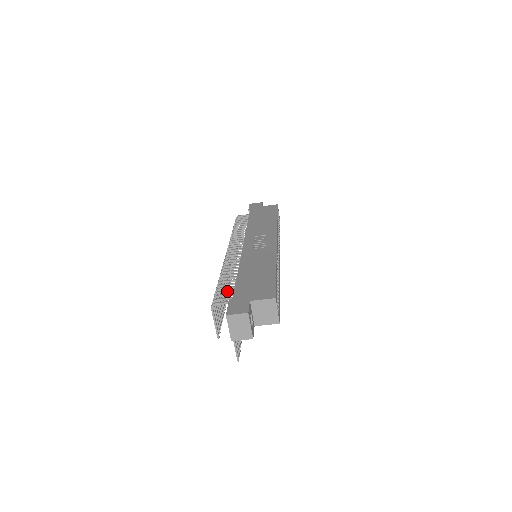
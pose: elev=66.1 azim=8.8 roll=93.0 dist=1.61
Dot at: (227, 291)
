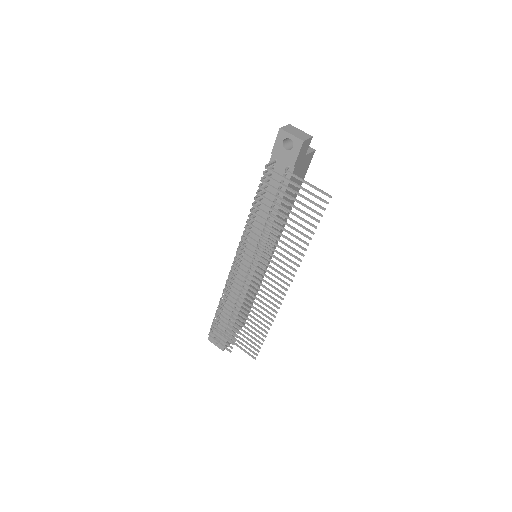
Dot at: occluded
